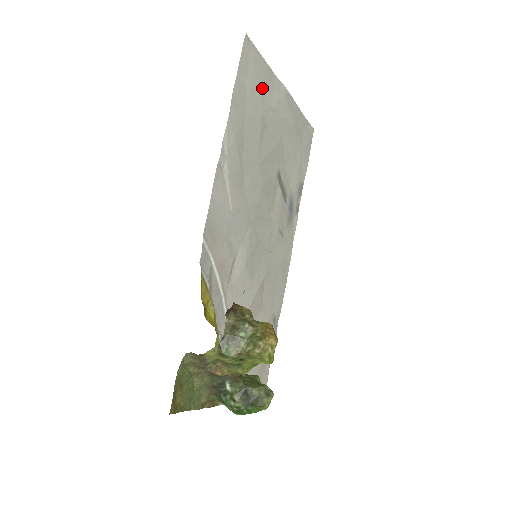
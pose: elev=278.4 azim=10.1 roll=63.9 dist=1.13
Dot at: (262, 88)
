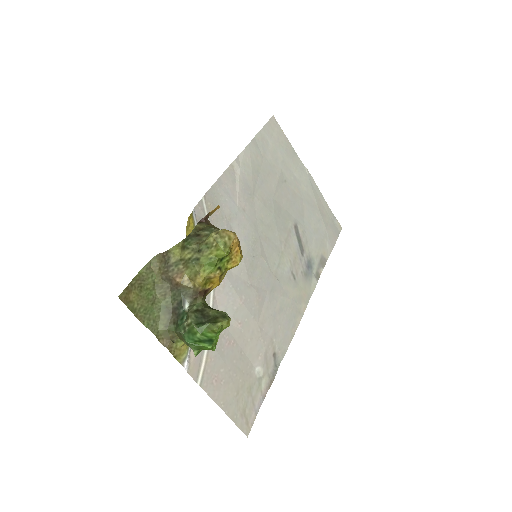
Dot at: (285, 155)
